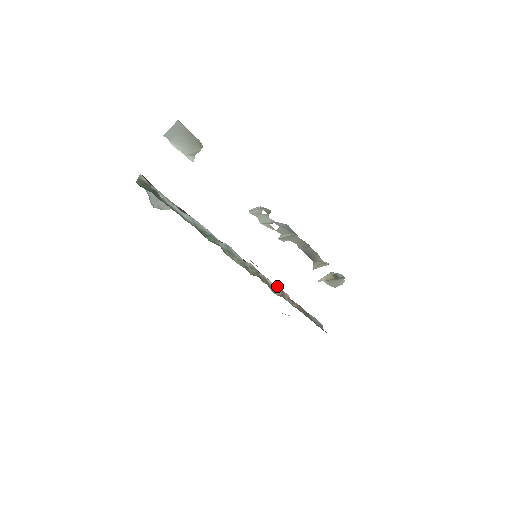
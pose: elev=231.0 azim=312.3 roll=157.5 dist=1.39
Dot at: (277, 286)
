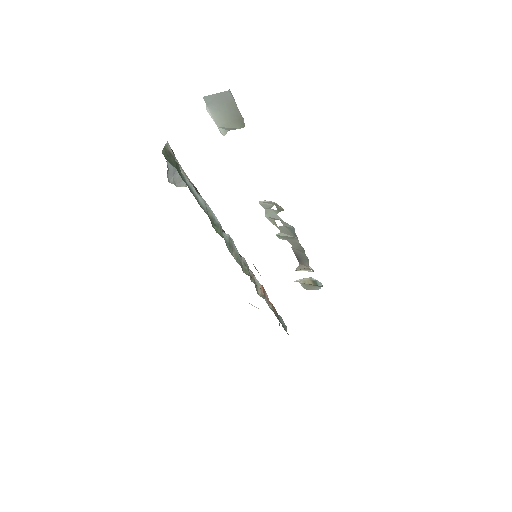
Dot at: occluded
